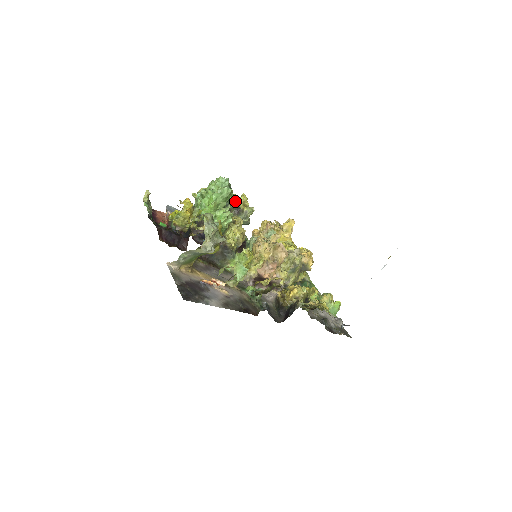
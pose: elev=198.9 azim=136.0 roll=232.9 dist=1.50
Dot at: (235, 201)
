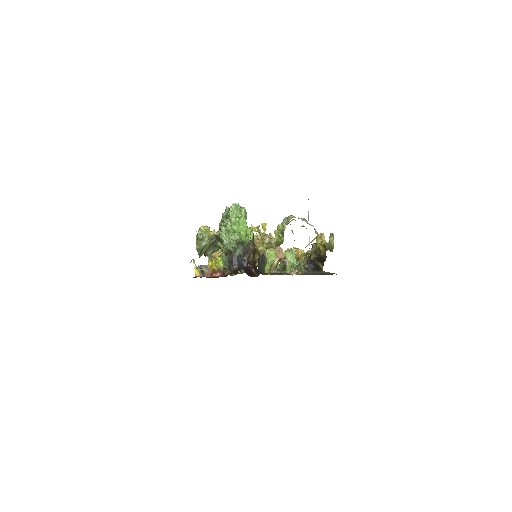
Dot at: occluded
